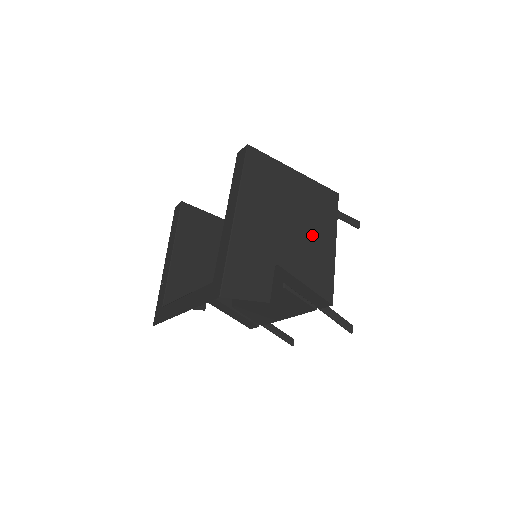
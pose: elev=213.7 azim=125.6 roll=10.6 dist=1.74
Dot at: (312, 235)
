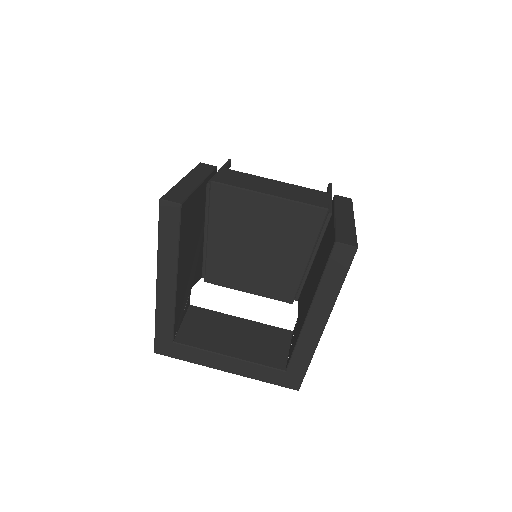
Dot at: occluded
